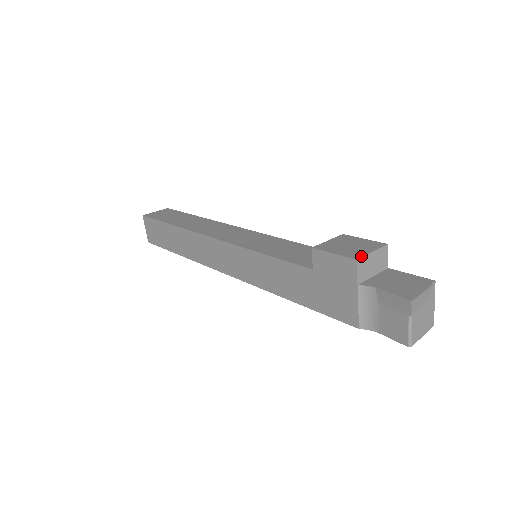
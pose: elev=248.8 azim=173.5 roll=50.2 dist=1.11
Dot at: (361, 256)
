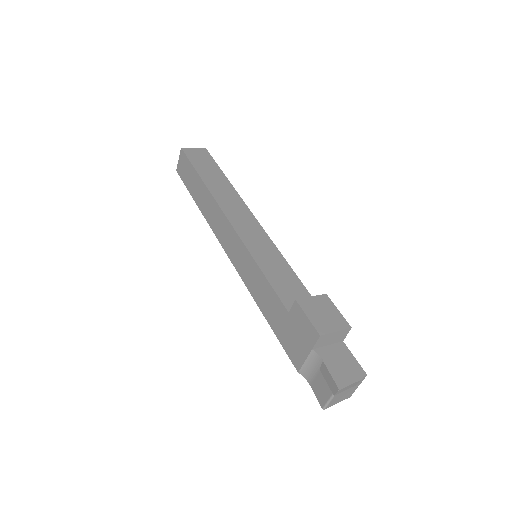
Dot at: (325, 333)
